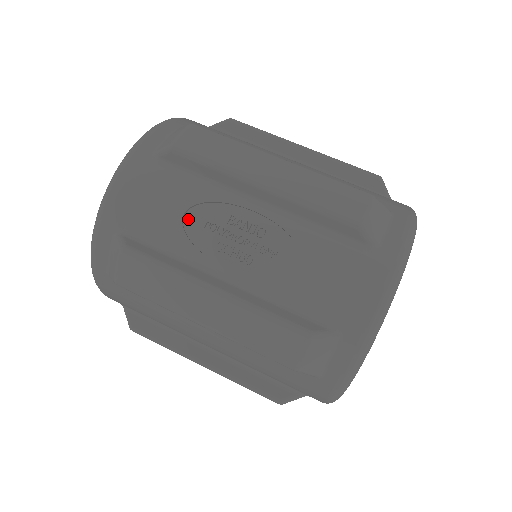
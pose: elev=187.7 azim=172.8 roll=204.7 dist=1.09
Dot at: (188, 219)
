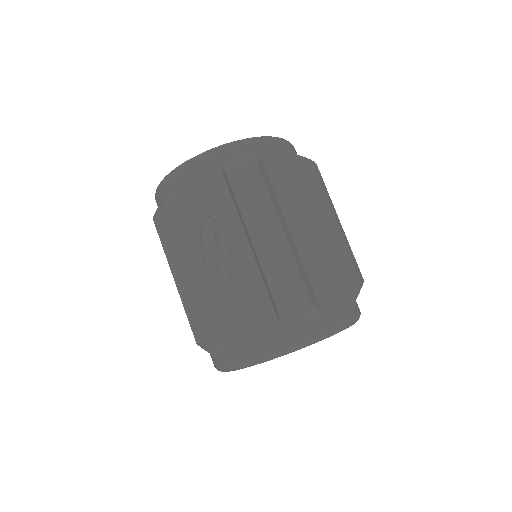
Dot at: (208, 221)
